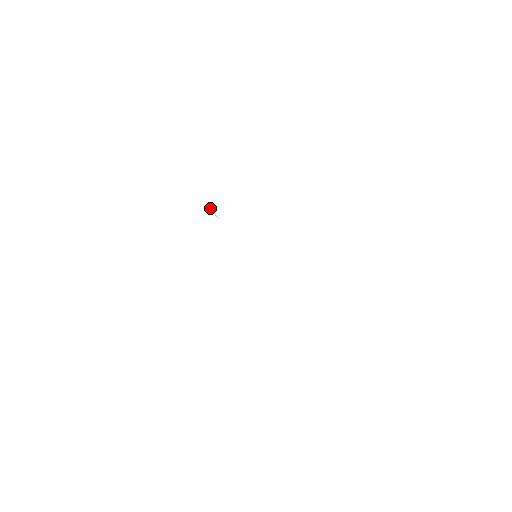
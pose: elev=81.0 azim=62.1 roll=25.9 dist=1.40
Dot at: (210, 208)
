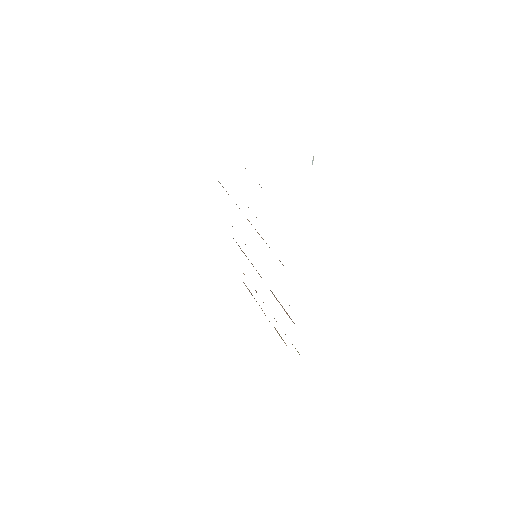
Dot at: occluded
